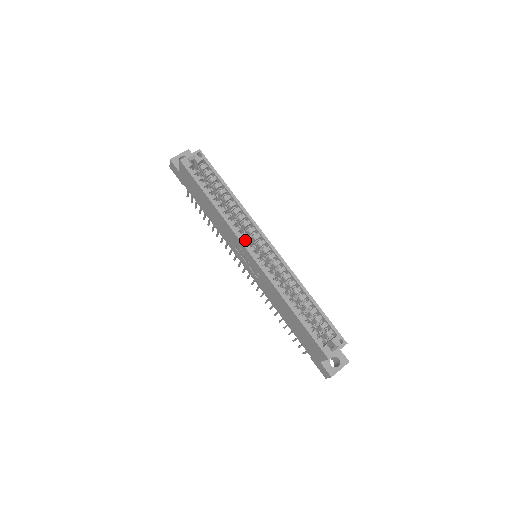
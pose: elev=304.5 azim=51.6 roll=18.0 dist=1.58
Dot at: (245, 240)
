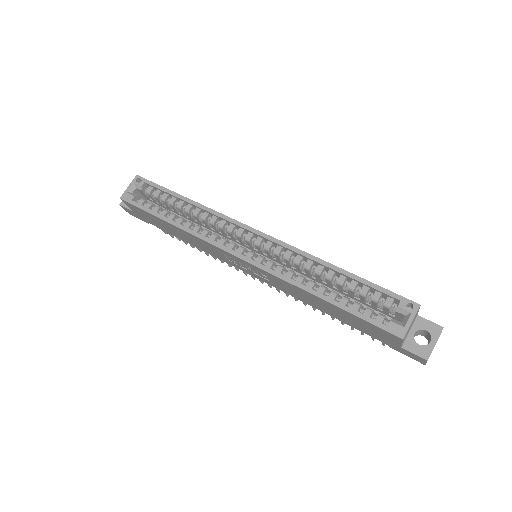
Dot at: (228, 245)
